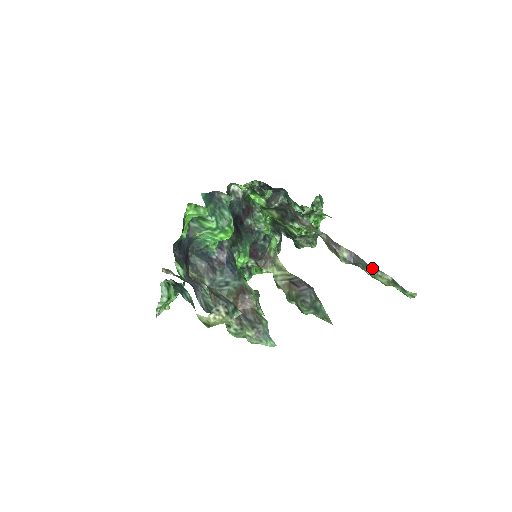
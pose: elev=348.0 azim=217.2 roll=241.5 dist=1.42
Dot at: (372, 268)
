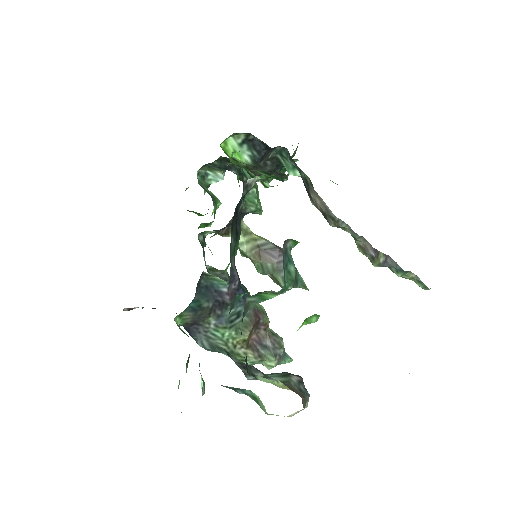
Dot at: (405, 272)
